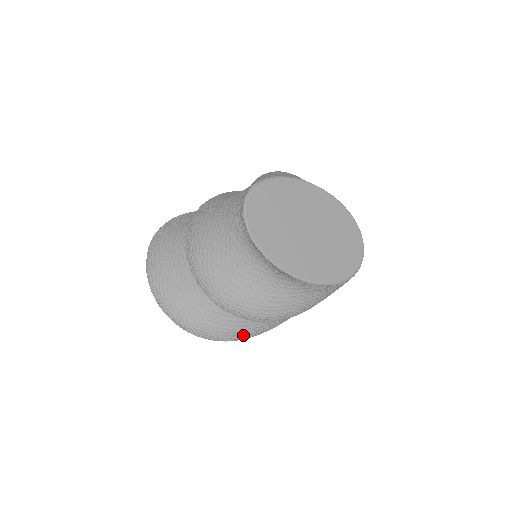
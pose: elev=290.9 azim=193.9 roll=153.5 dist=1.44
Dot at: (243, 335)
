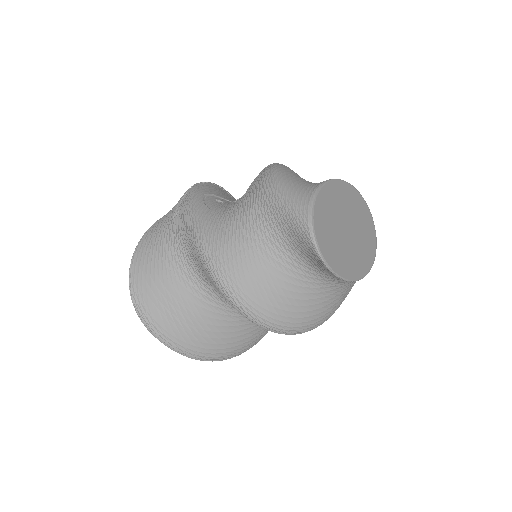
Dot at: occluded
